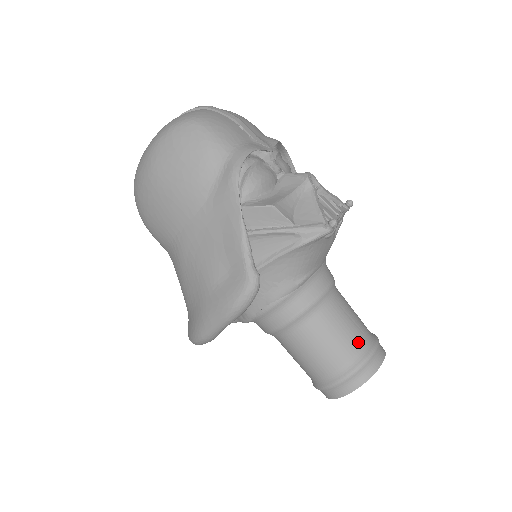
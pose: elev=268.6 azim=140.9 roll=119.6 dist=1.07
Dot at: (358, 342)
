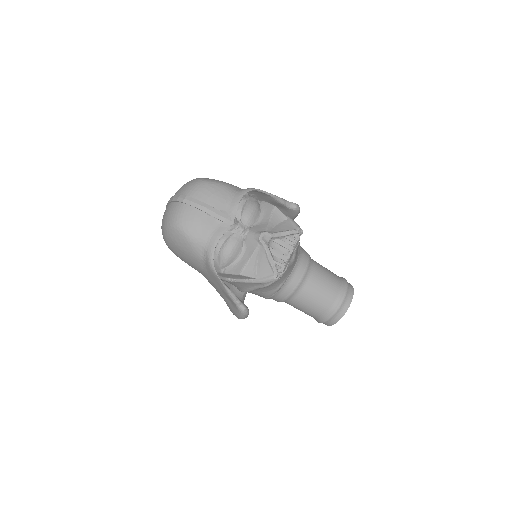
Dot at: (328, 304)
